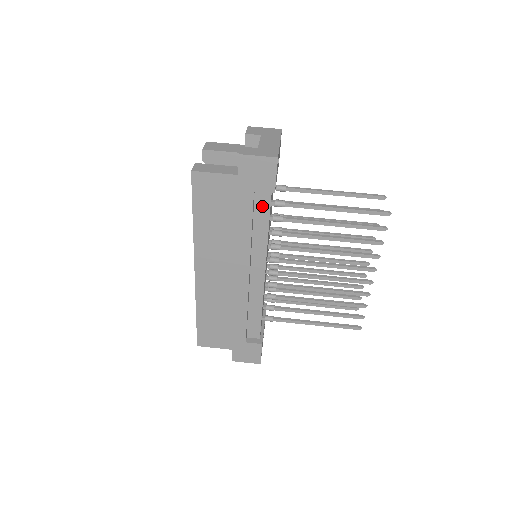
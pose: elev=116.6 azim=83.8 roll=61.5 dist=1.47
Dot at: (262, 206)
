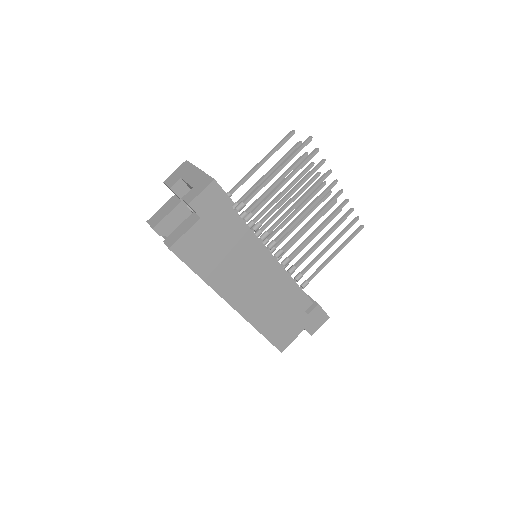
Dot at: (233, 220)
